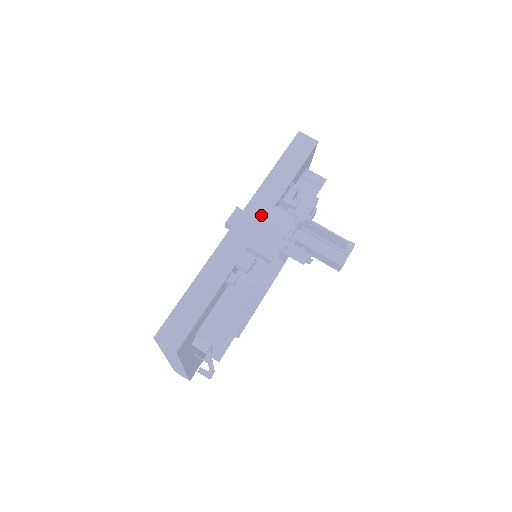
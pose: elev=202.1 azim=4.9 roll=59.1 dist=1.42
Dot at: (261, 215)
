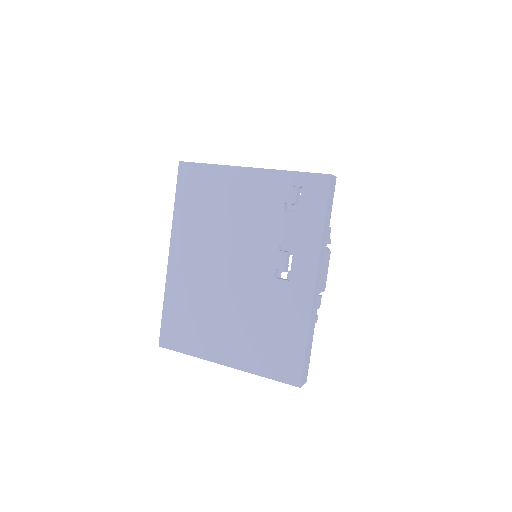
Dot at: (322, 265)
